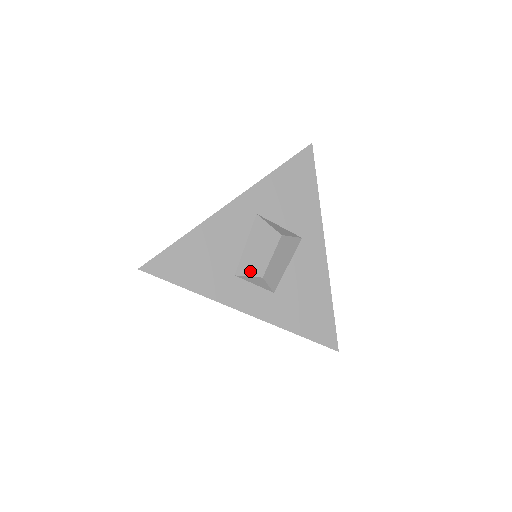
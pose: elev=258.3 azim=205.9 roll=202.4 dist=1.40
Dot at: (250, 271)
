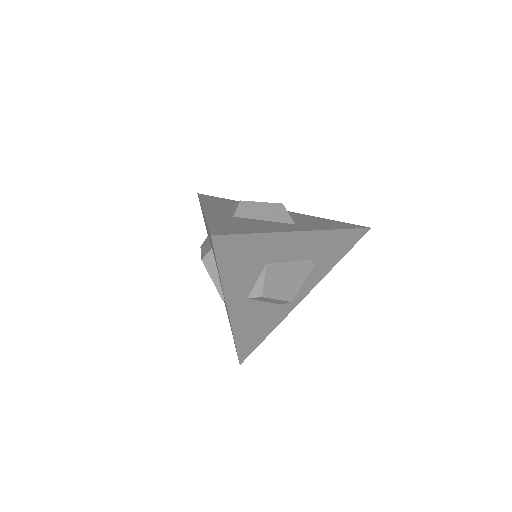
Dot at: occluded
